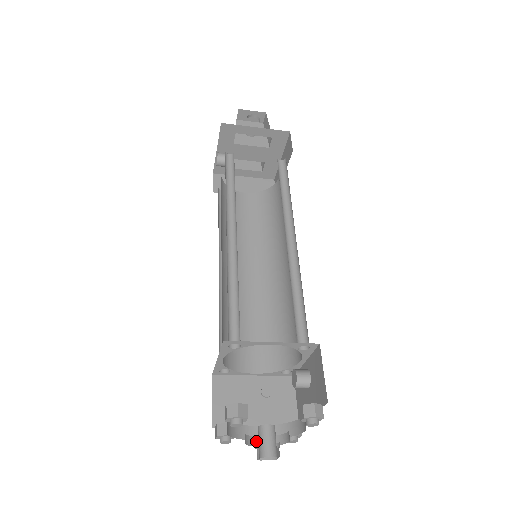
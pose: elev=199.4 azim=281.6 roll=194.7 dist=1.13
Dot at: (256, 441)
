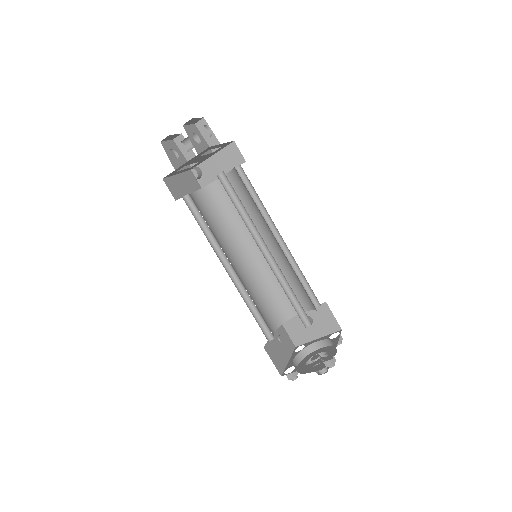
Dot at: occluded
